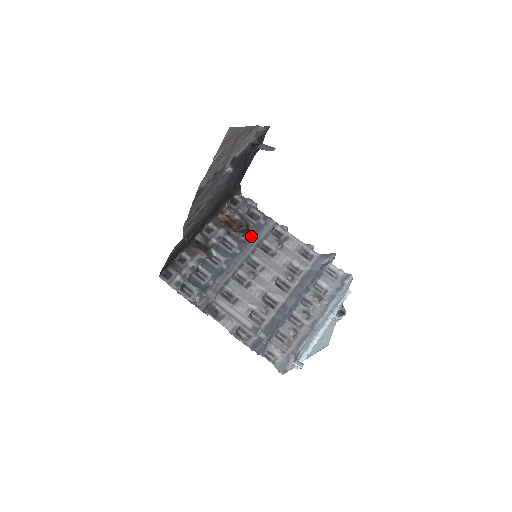
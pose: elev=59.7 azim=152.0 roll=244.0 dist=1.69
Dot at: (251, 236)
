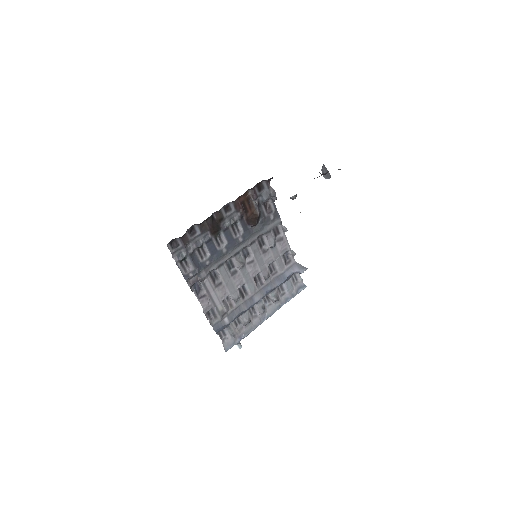
Dot at: (257, 227)
